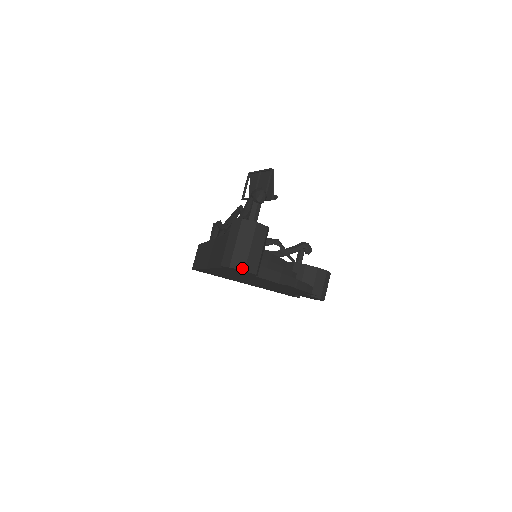
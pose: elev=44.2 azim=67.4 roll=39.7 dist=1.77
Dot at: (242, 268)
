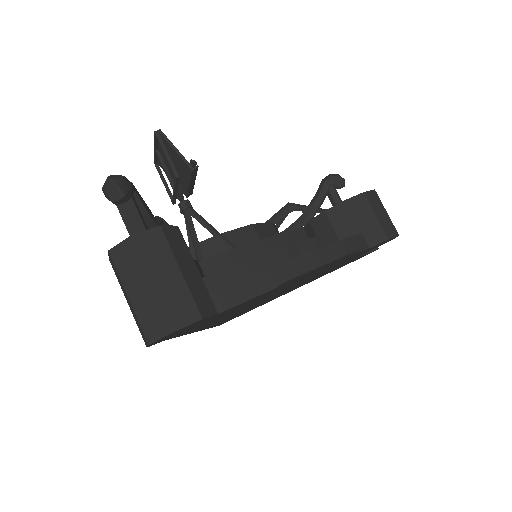
Dot at: (165, 331)
